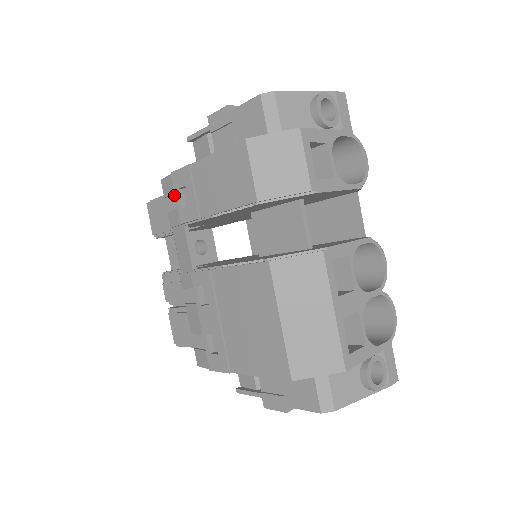
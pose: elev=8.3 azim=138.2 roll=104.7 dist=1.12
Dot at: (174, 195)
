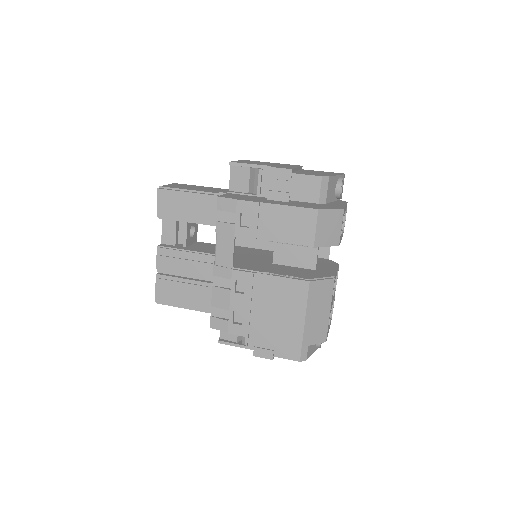
Dot at: (229, 212)
